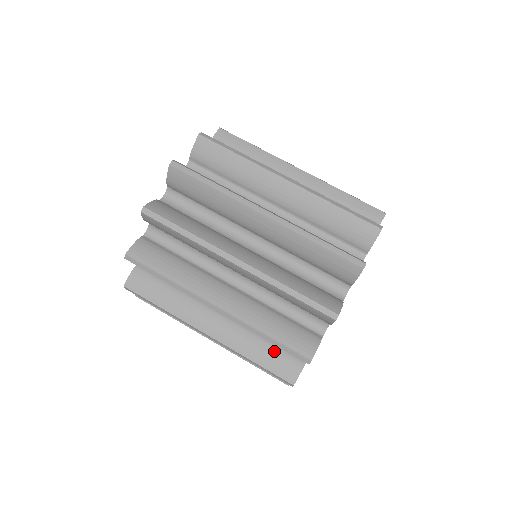
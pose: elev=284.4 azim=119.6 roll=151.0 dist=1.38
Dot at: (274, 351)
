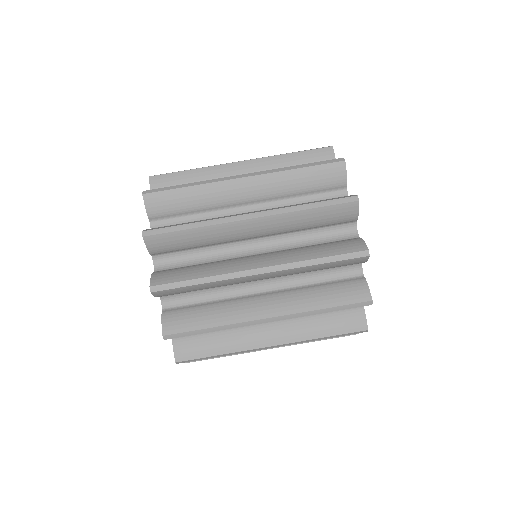
Dot at: (333, 317)
